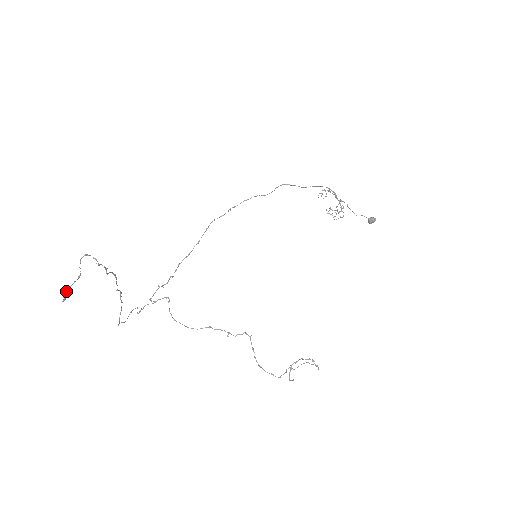
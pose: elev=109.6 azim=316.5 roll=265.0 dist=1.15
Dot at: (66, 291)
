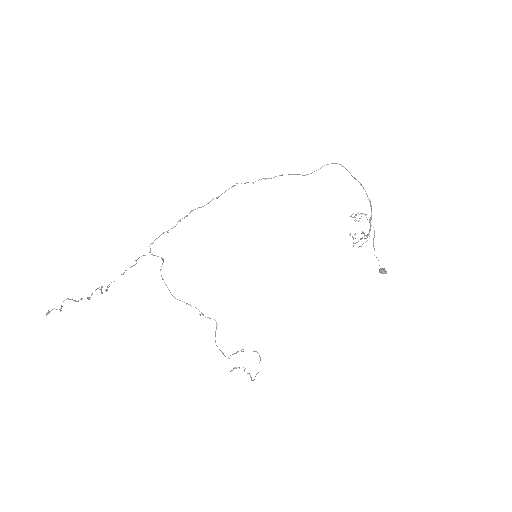
Dot at: (49, 312)
